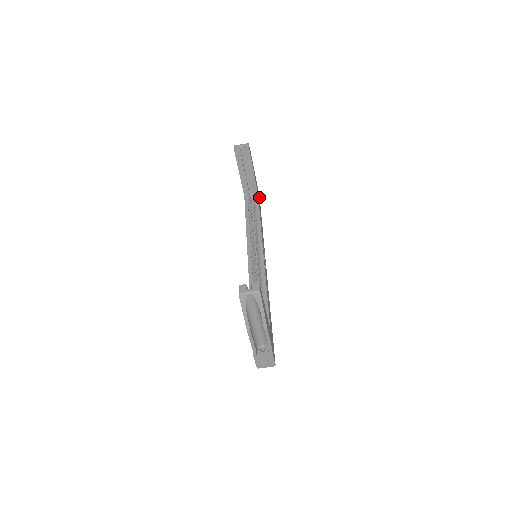
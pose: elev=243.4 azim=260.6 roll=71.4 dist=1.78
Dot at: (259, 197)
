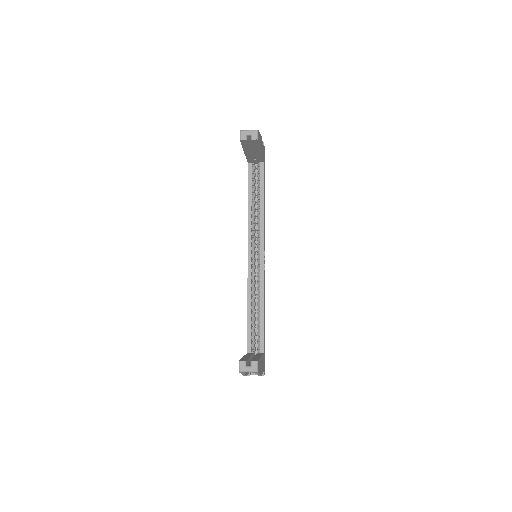
Dot at: (264, 152)
